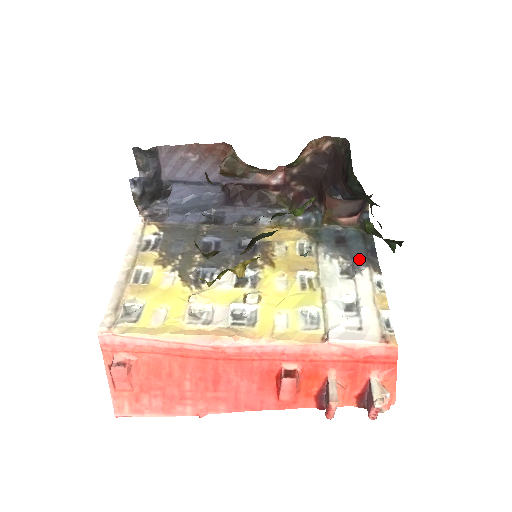
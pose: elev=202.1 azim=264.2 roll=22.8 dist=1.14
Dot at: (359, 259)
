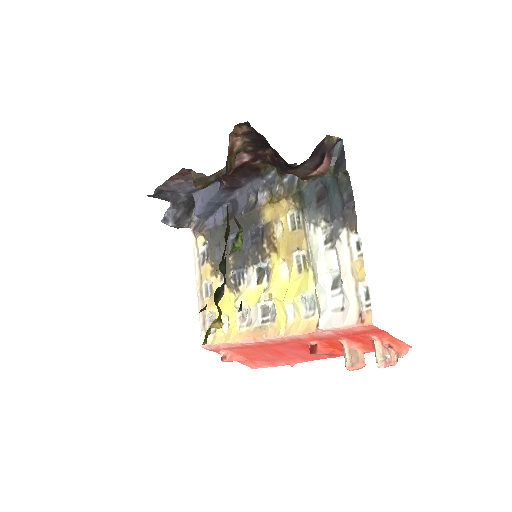
Dot at: (337, 219)
